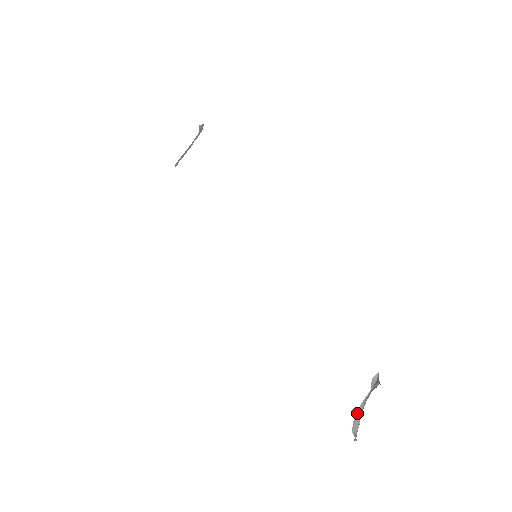
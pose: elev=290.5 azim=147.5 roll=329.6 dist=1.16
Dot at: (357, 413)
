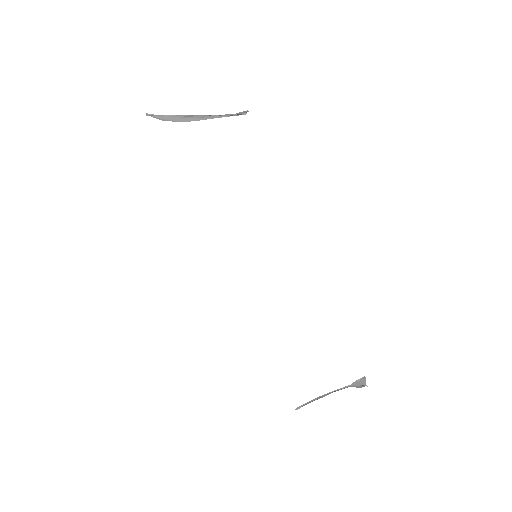
Dot at: (319, 396)
